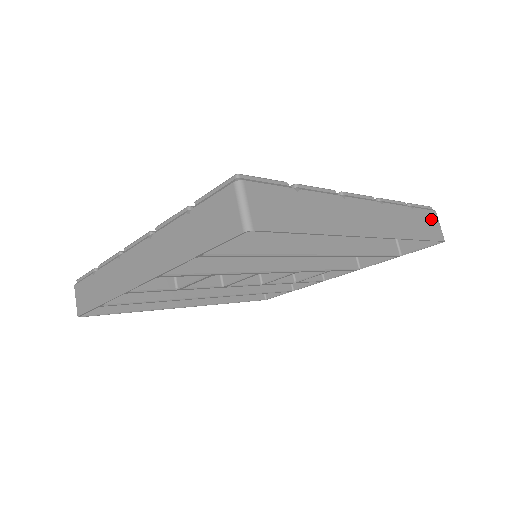
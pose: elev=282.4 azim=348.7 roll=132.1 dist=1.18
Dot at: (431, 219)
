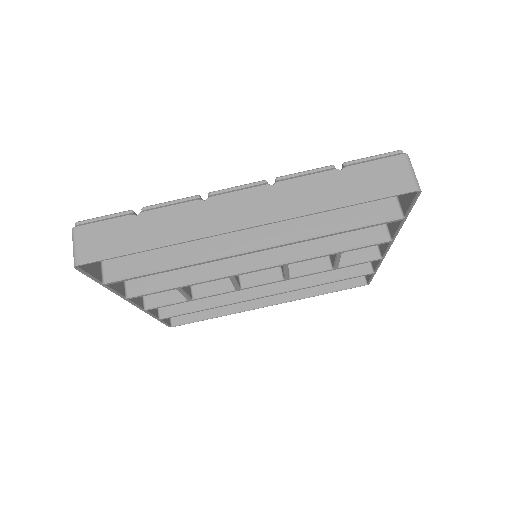
Dot at: (387, 169)
